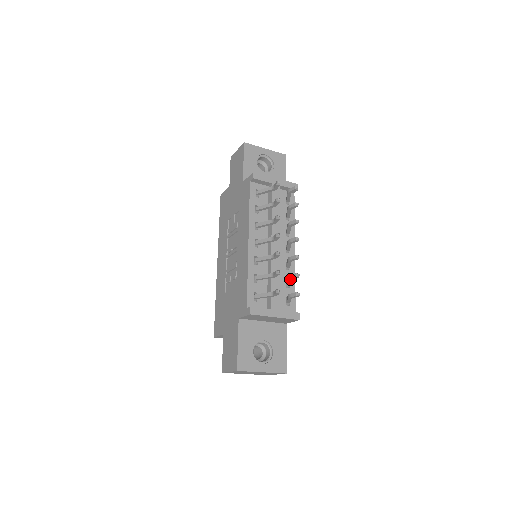
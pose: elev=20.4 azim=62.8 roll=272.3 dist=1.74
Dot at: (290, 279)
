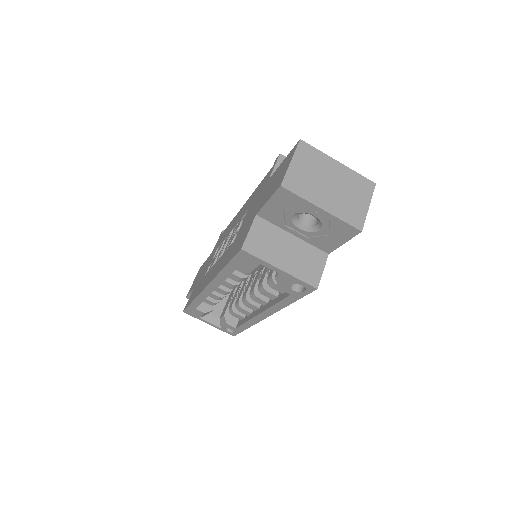
Dot at: occluded
